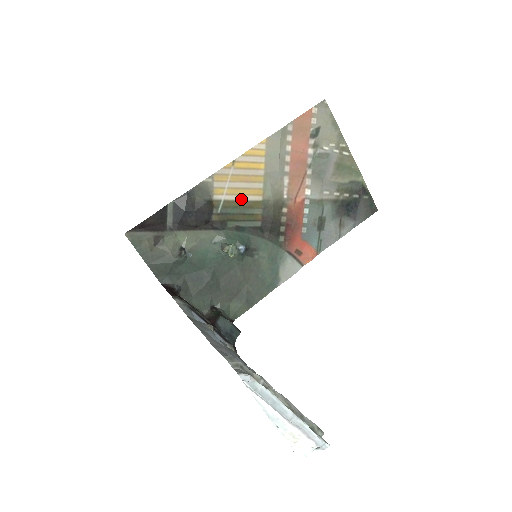
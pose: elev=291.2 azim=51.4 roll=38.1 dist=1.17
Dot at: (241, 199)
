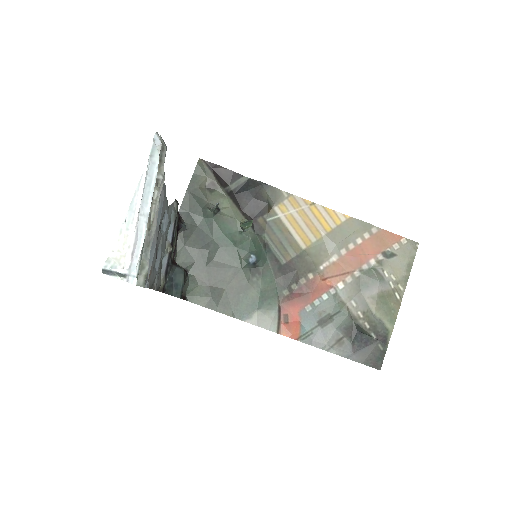
Dot at: (291, 231)
